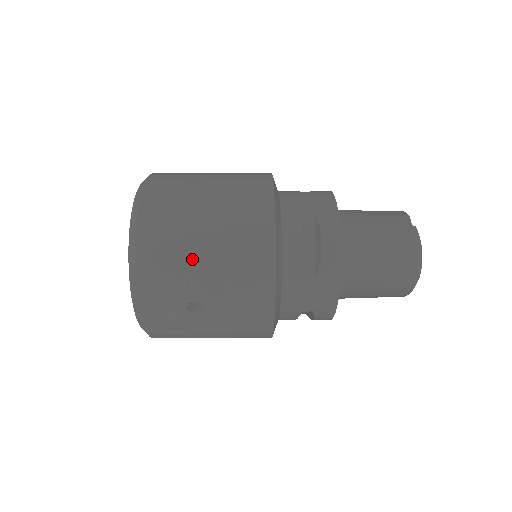
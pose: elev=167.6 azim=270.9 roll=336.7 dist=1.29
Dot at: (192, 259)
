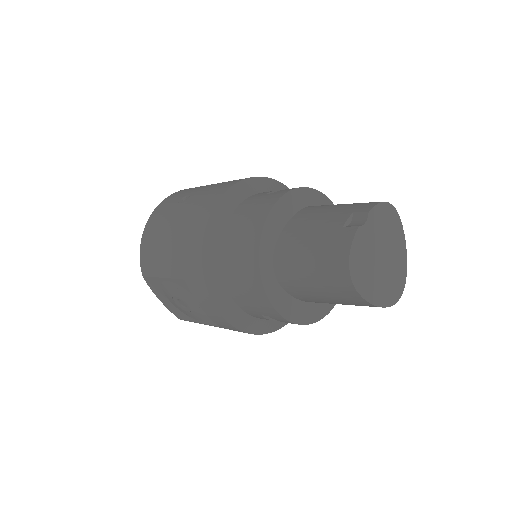
Dot at: (163, 267)
